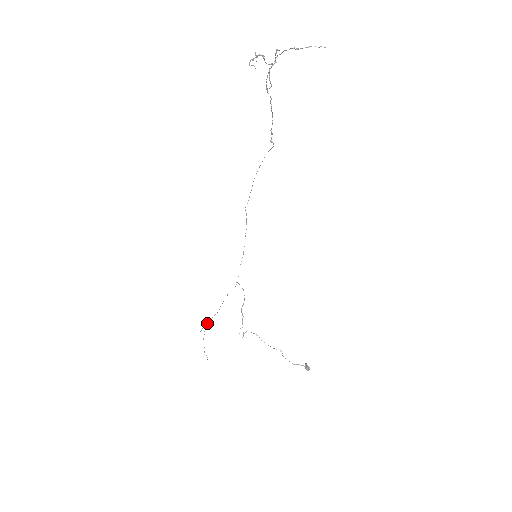
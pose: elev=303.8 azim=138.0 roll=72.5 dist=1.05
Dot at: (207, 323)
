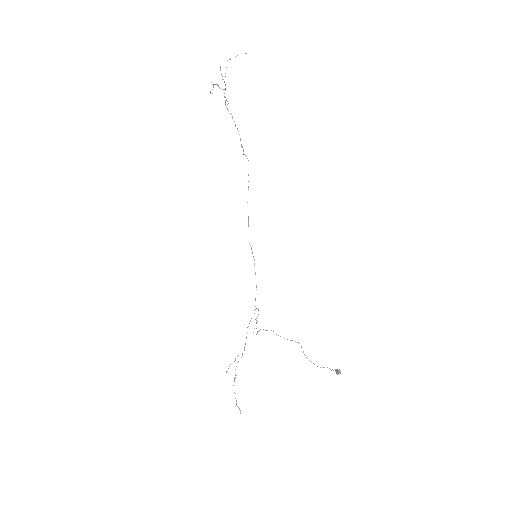
Dot at: occluded
